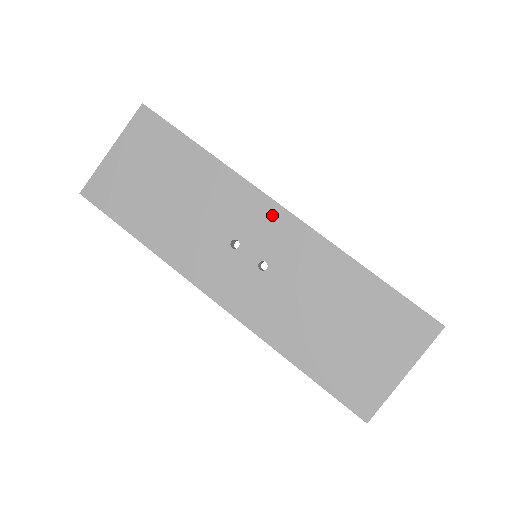
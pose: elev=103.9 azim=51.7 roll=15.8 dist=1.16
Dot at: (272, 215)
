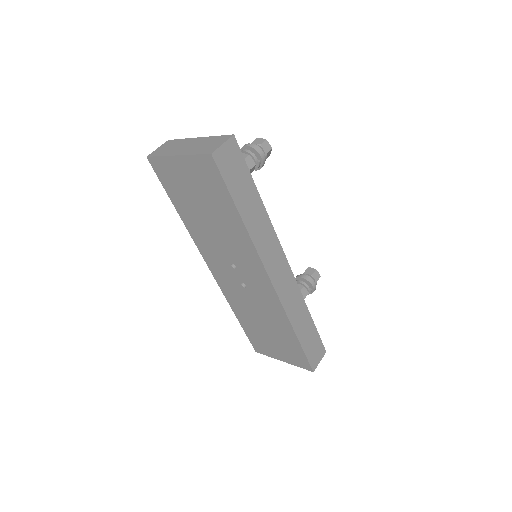
Dot at: (262, 278)
